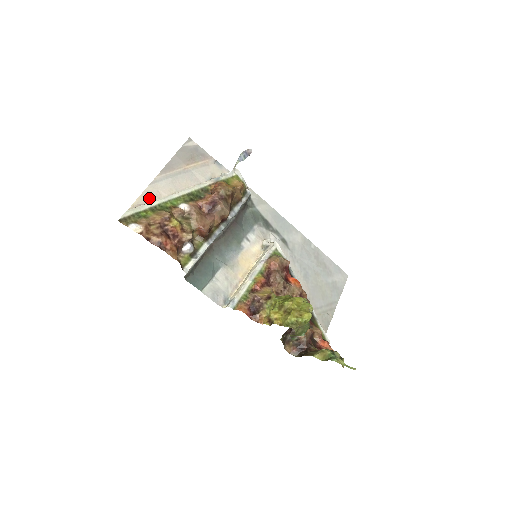
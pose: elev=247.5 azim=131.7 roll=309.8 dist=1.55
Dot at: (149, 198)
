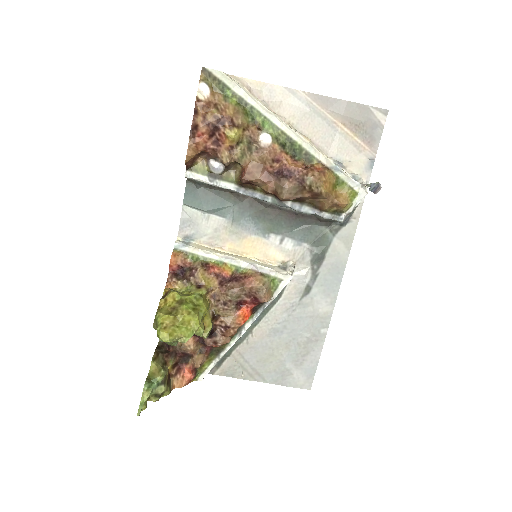
Dot at: (265, 94)
